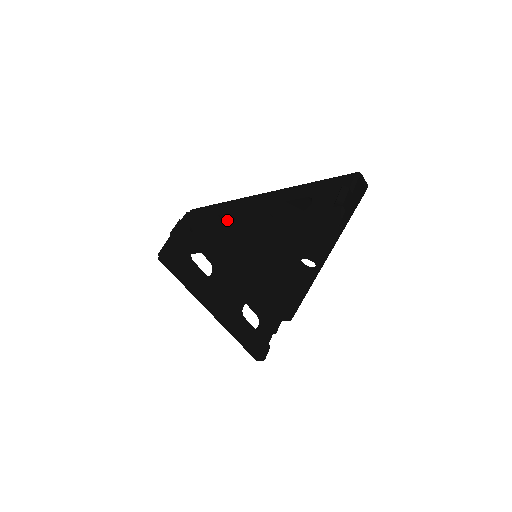
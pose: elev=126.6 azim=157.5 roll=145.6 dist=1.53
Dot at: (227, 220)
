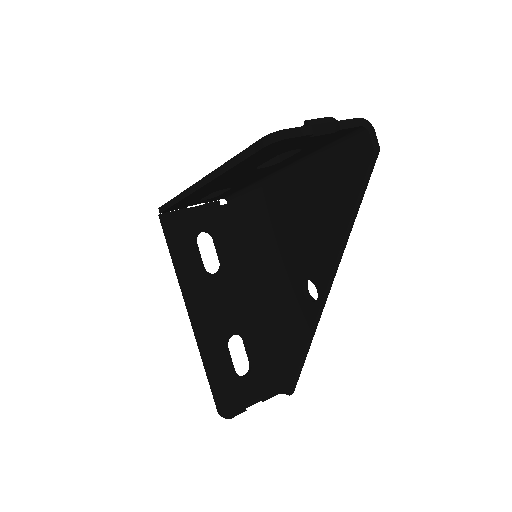
Dot at: occluded
